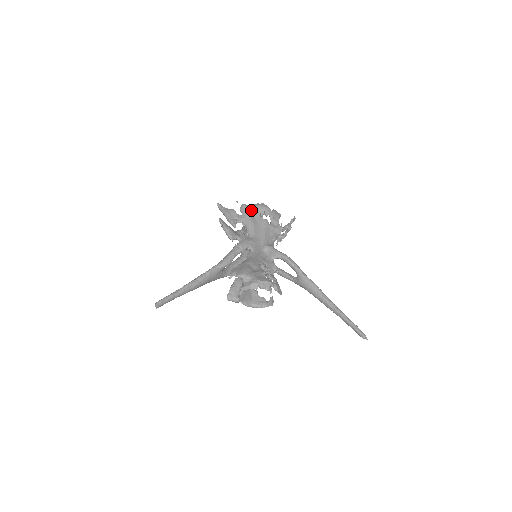
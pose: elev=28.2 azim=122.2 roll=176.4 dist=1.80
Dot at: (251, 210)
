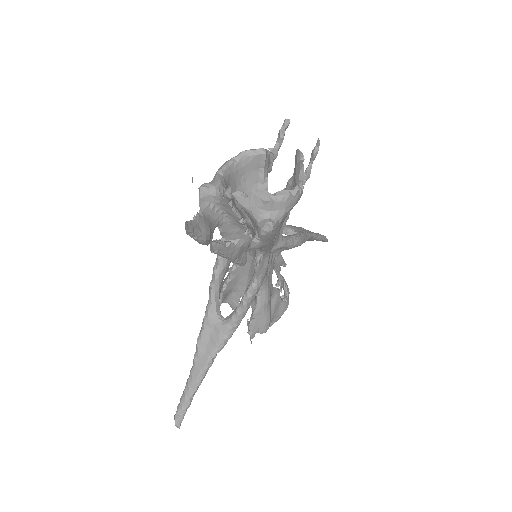
Dot at: occluded
